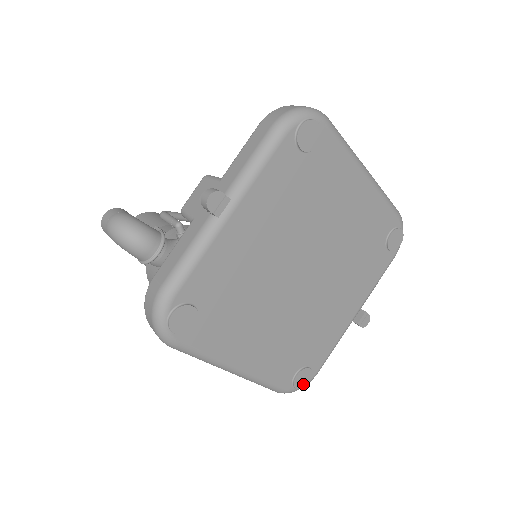
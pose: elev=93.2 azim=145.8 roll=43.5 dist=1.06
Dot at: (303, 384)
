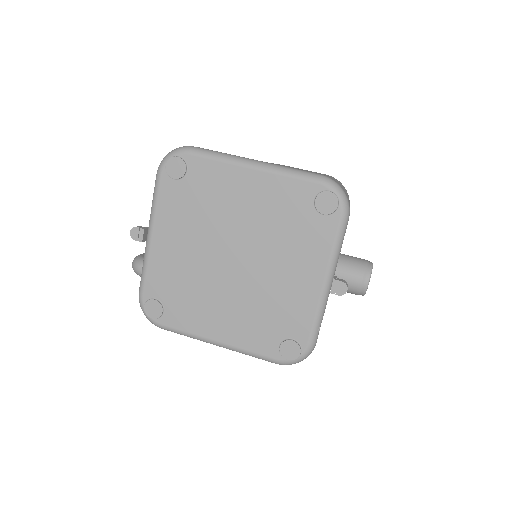
Dot at: (294, 355)
